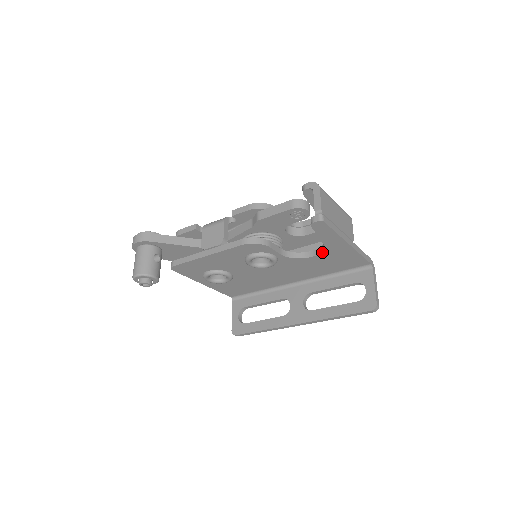
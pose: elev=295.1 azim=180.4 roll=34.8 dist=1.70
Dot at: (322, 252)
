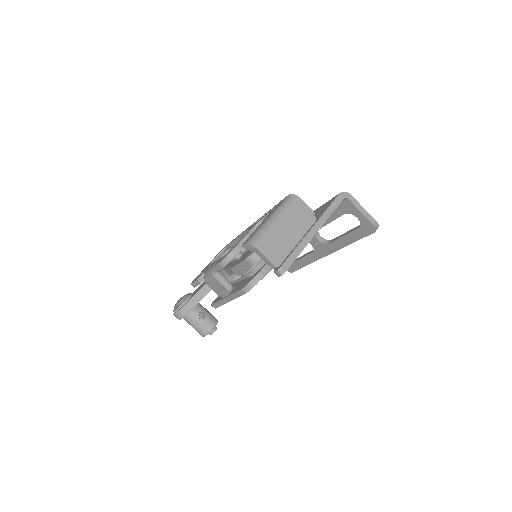
Dot at: occluded
